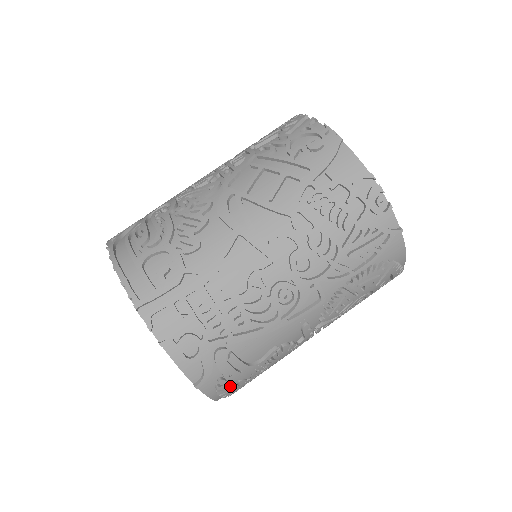
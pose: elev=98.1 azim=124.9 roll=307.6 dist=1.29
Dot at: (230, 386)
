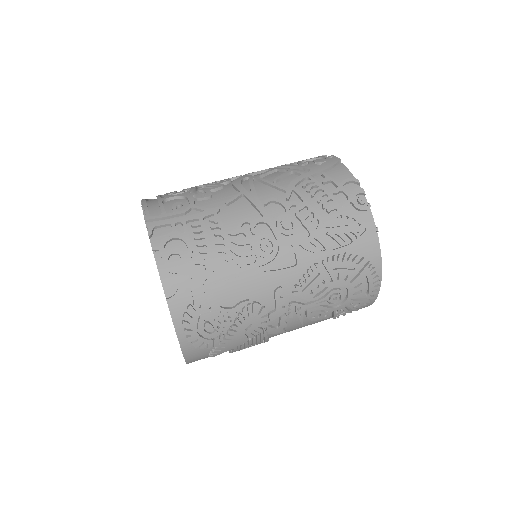
Dot at: (196, 322)
